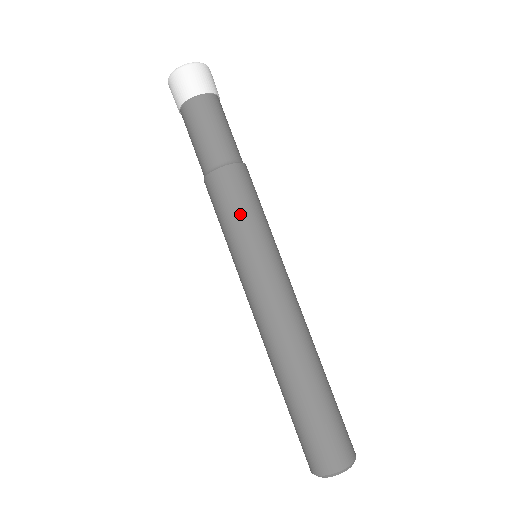
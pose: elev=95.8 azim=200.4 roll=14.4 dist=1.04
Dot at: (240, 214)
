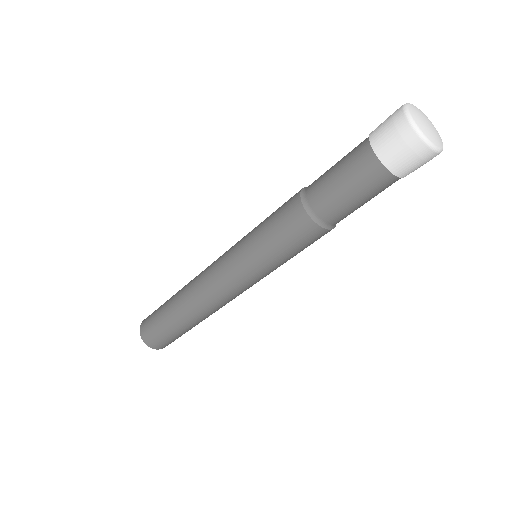
Dot at: (289, 256)
